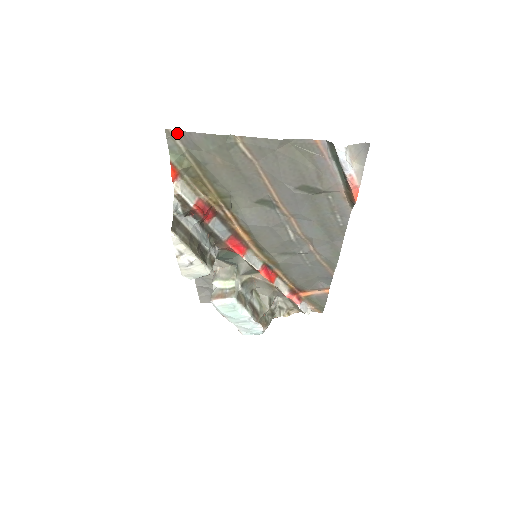
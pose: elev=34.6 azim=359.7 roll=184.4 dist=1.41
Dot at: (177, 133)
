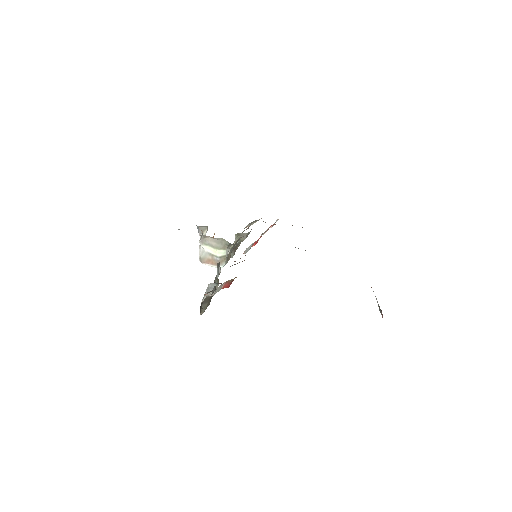
Dot at: occluded
